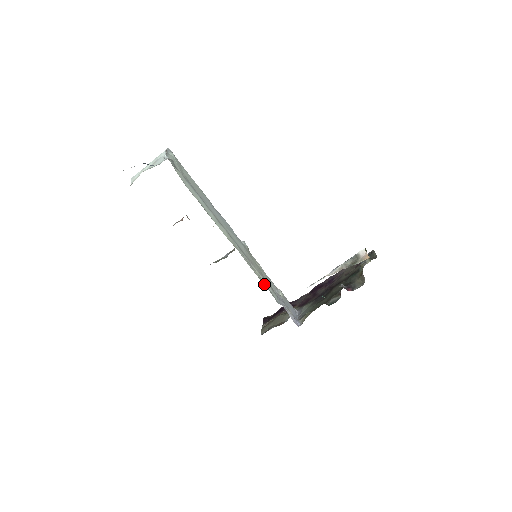
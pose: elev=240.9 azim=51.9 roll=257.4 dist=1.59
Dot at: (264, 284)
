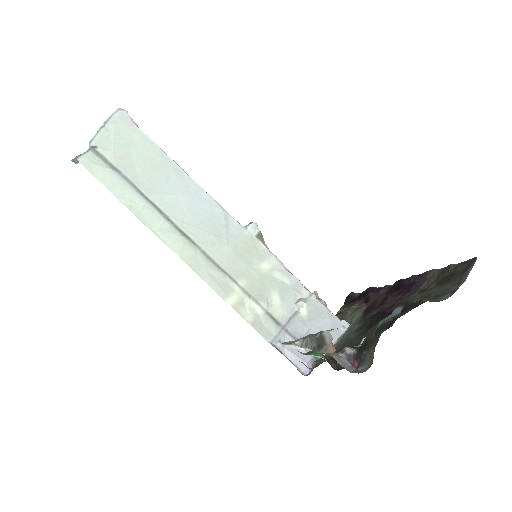
Dot at: (249, 311)
